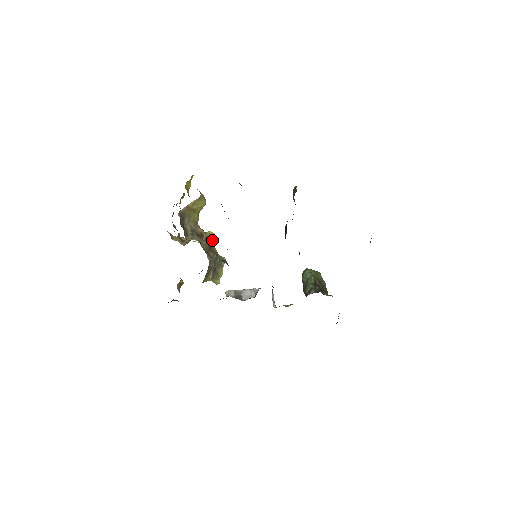
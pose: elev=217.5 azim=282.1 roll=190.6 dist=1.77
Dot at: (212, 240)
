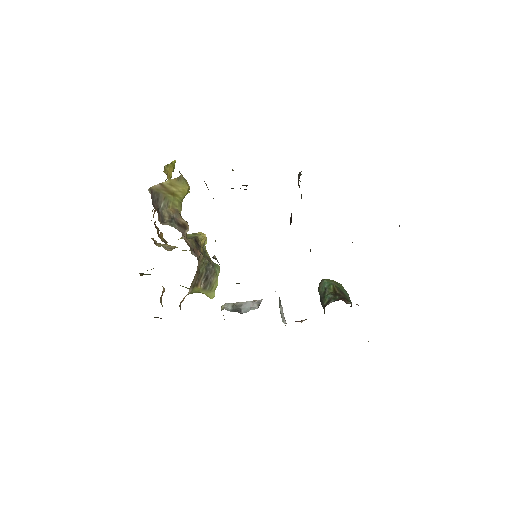
Dot at: (202, 240)
